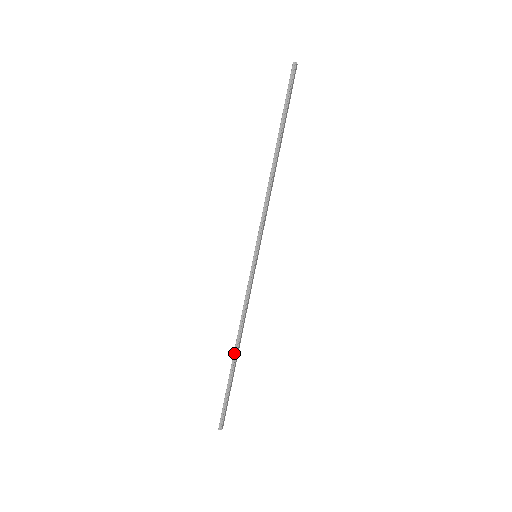
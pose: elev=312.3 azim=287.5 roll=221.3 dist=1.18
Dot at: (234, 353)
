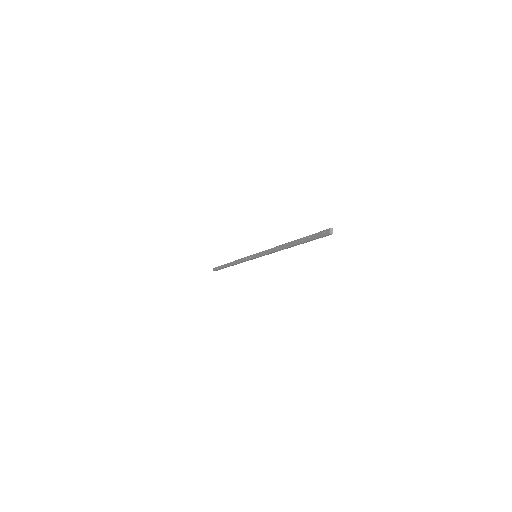
Dot at: (289, 242)
